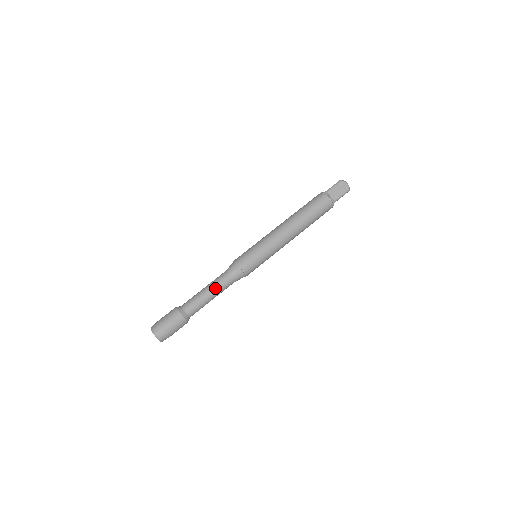
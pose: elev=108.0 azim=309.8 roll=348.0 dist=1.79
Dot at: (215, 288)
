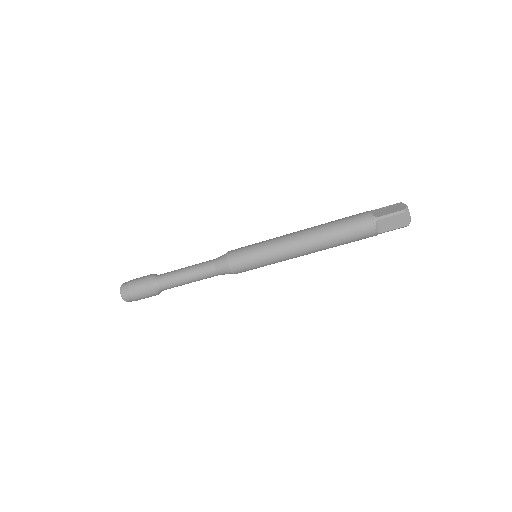
Dot at: (196, 277)
